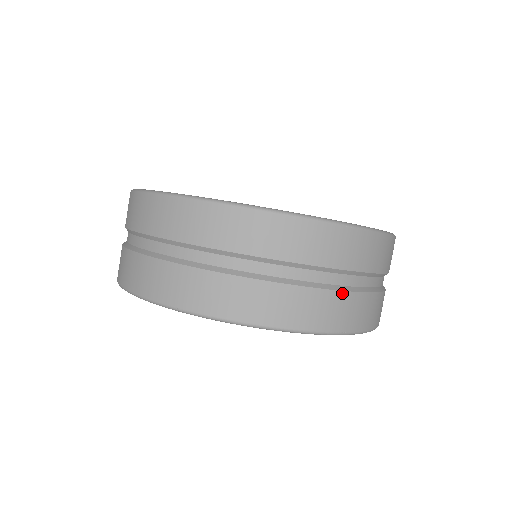
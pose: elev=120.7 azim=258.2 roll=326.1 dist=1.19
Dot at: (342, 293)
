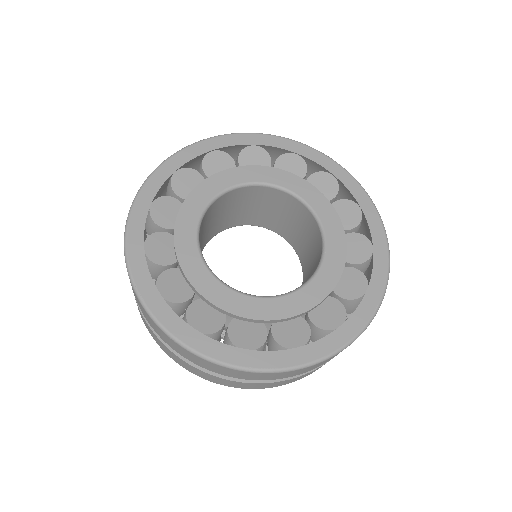
Dot at: (297, 377)
